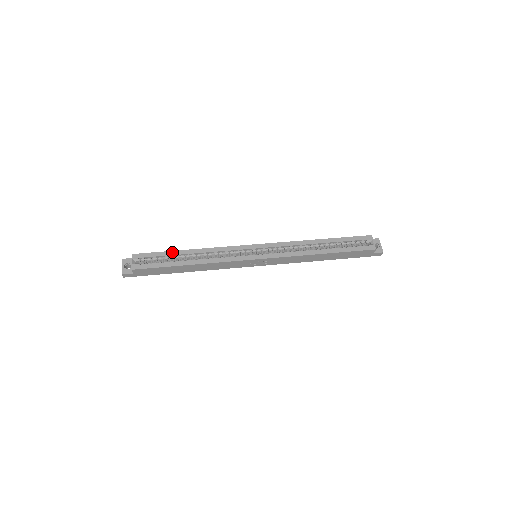
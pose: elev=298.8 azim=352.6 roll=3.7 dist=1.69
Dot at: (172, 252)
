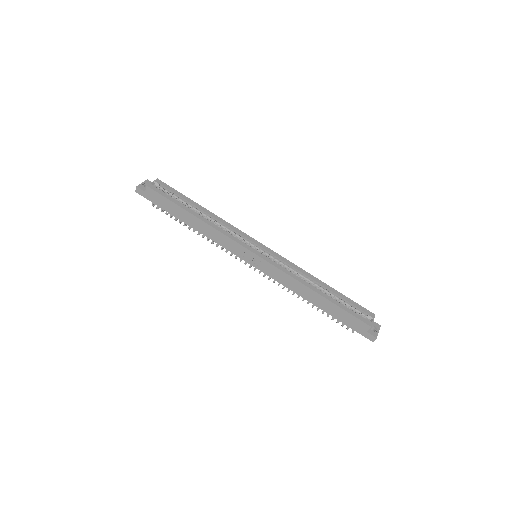
Dot at: (190, 199)
